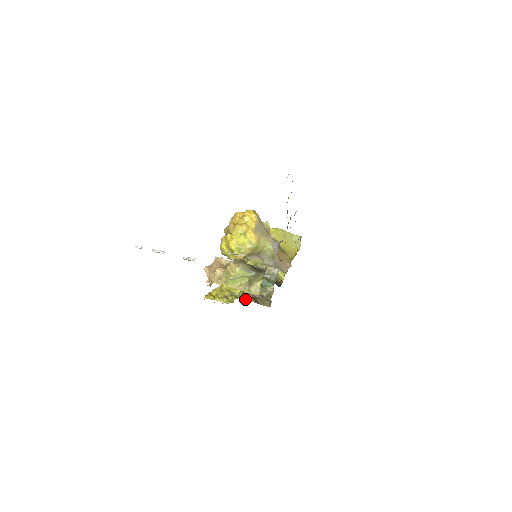
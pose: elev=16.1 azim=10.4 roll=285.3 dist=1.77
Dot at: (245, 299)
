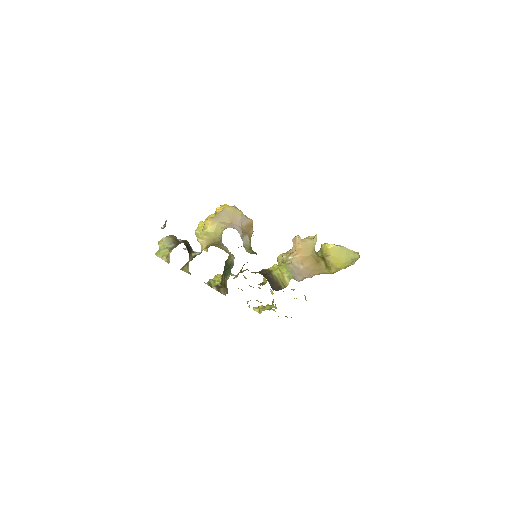
Dot at: (209, 285)
